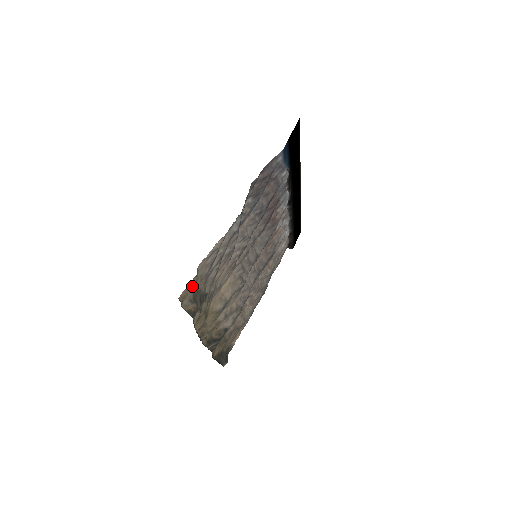
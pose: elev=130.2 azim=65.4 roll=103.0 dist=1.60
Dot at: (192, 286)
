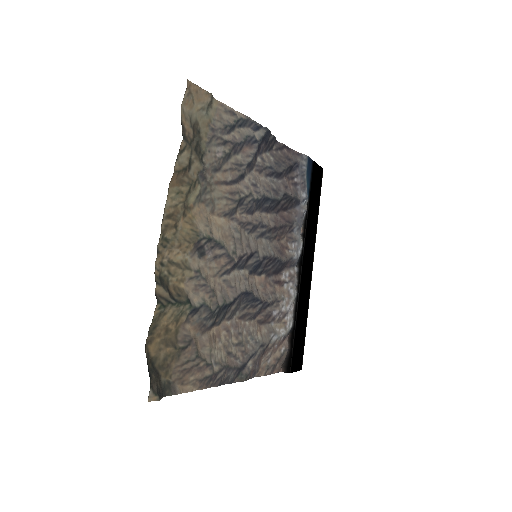
Dot at: (201, 106)
